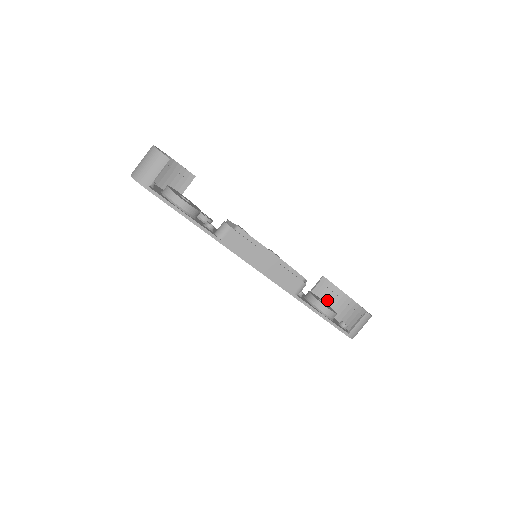
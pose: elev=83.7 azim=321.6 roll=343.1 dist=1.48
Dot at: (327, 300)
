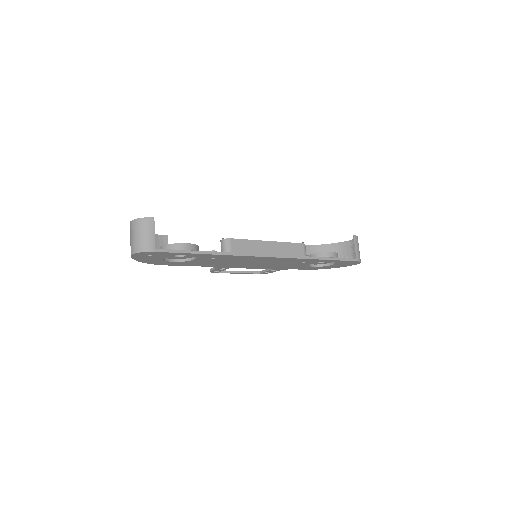
Dot at: occluded
